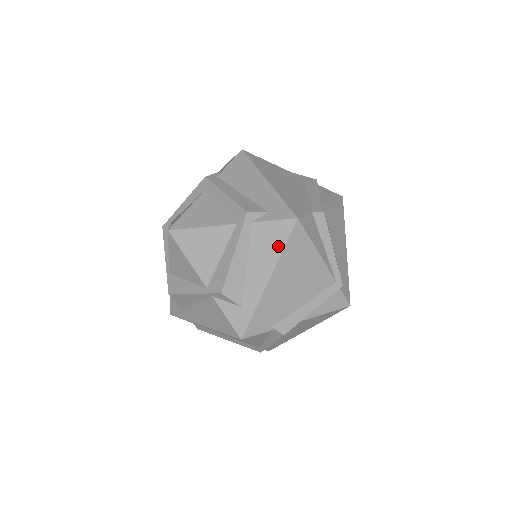
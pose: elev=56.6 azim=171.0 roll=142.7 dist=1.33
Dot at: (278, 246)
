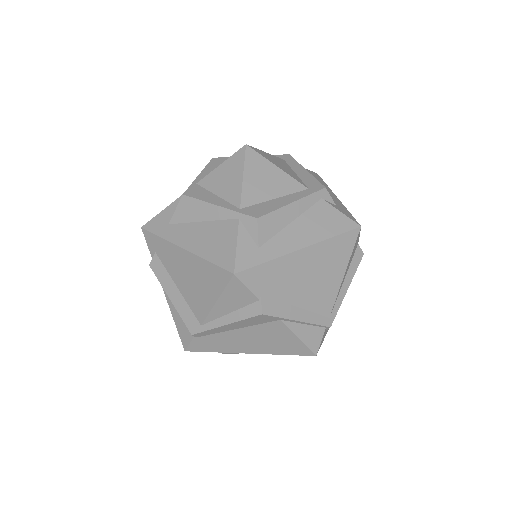
Dot at: (330, 231)
